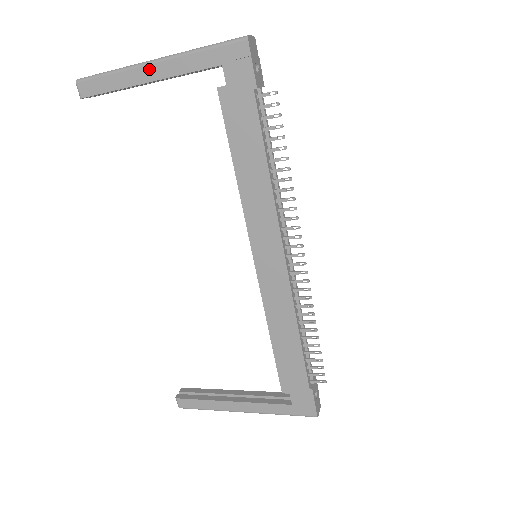
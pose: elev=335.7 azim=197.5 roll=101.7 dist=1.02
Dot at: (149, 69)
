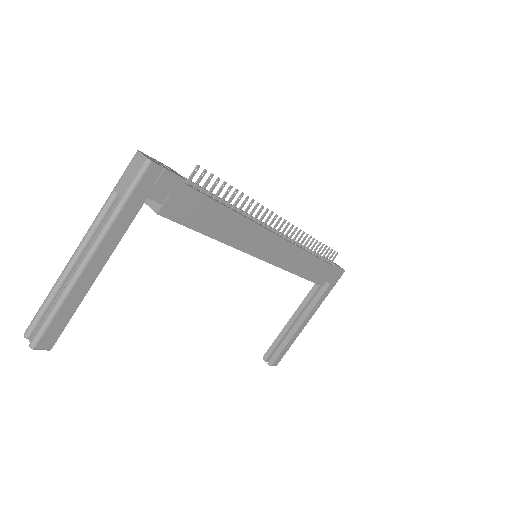
Dot at: (90, 267)
